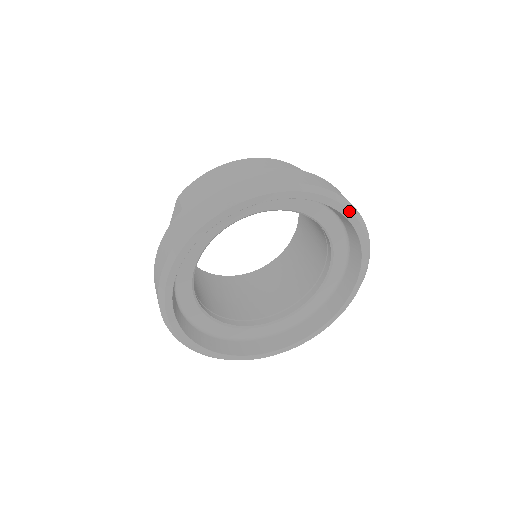
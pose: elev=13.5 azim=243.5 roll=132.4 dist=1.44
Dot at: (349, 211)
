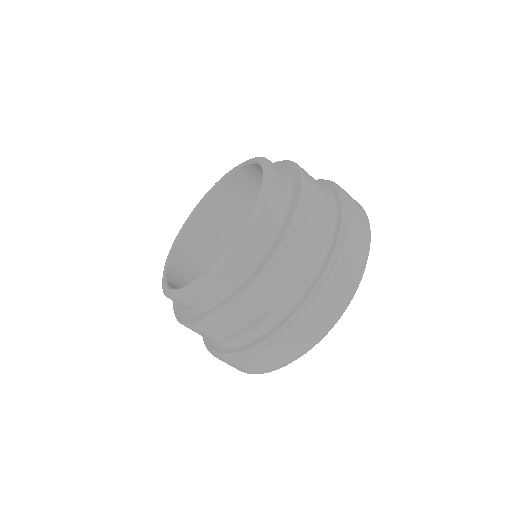
Dot at: occluded
